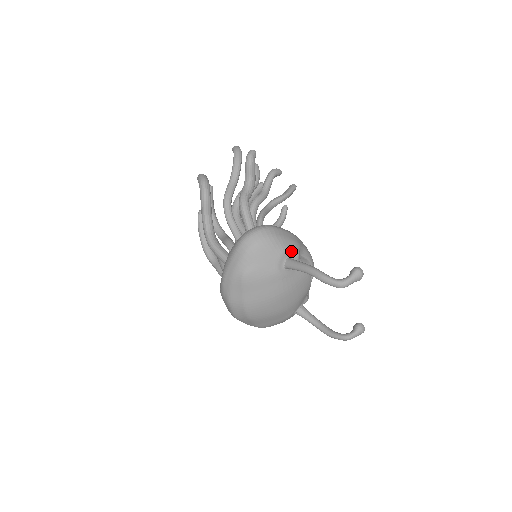
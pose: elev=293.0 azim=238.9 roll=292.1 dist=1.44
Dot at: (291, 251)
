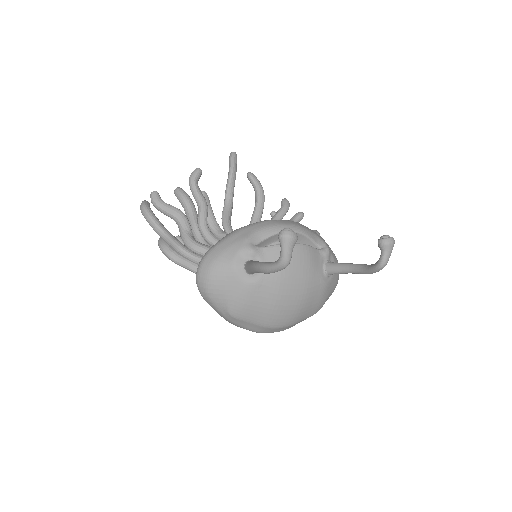
Dot at: (241, 256)
